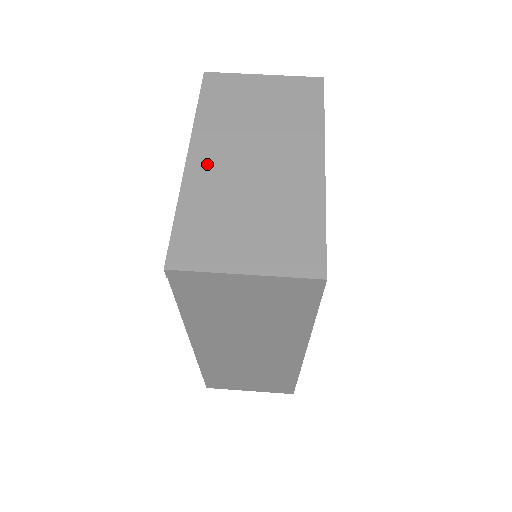
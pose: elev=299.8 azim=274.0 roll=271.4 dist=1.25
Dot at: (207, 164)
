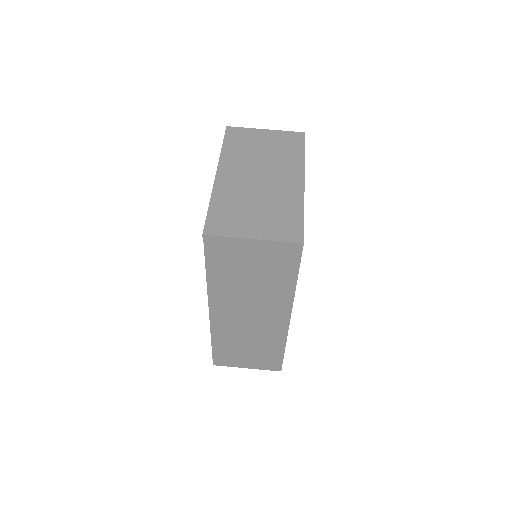
Dot at: (229, 179)
